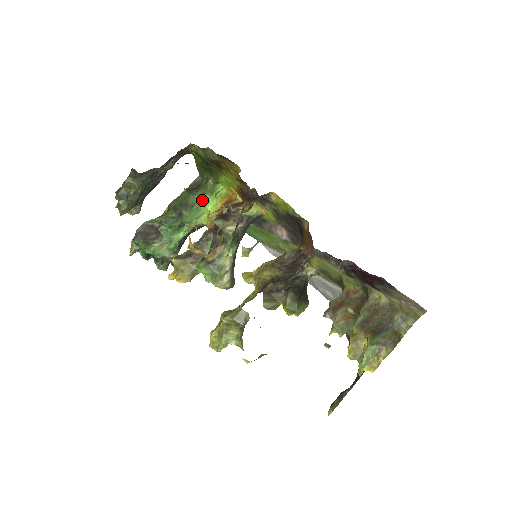
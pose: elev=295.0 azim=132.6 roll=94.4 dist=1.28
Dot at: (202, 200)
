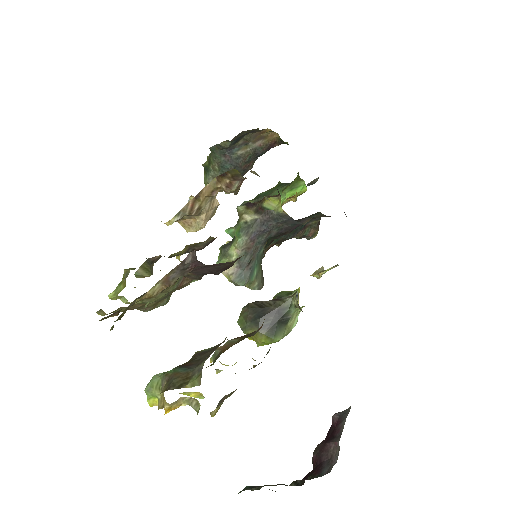
Dot at: (282, 195)
